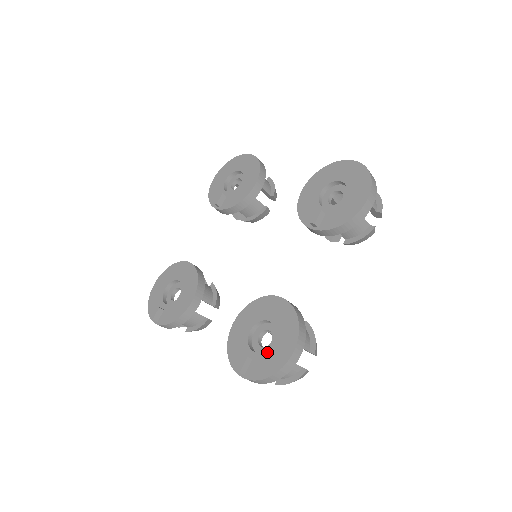
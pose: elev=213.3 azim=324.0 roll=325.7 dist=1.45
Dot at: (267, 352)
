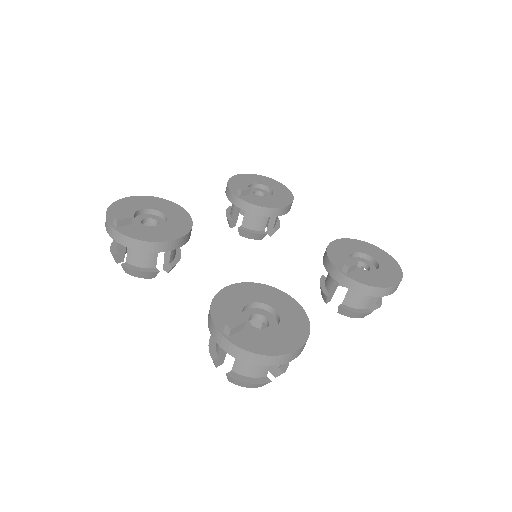
Dot at: (265, 332)
